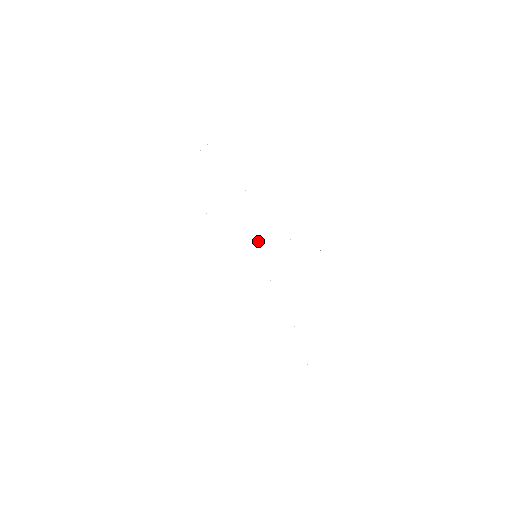
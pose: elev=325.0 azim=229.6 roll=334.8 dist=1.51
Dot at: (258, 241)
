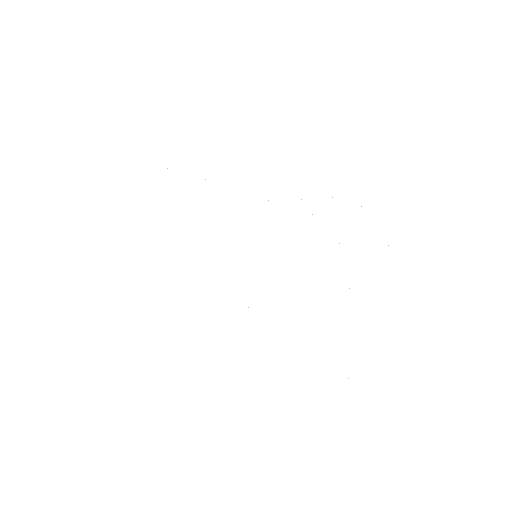
Dot at: occluded
